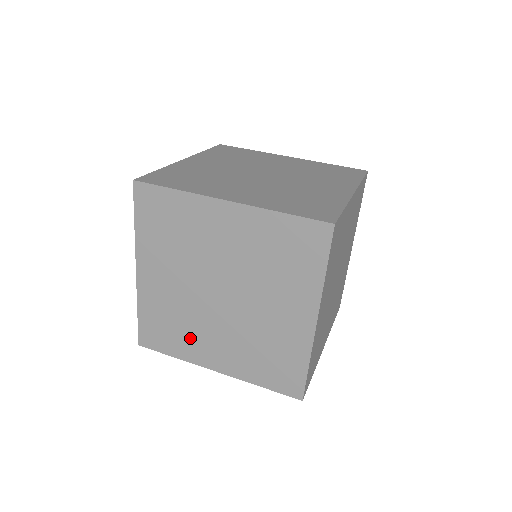
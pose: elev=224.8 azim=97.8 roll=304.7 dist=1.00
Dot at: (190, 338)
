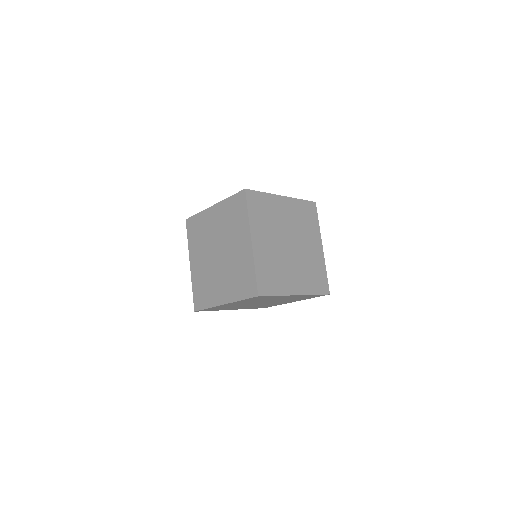
Dot at: (212, 290)
